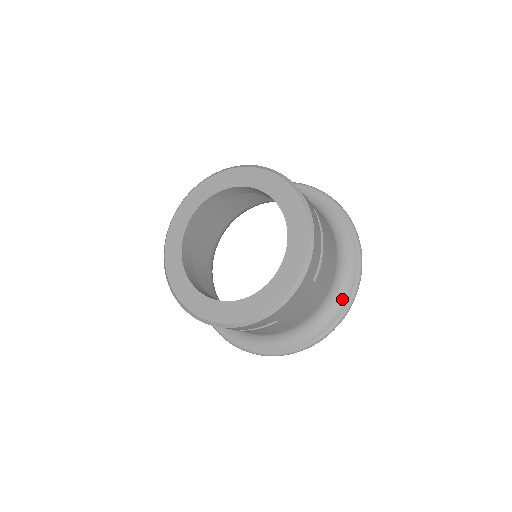
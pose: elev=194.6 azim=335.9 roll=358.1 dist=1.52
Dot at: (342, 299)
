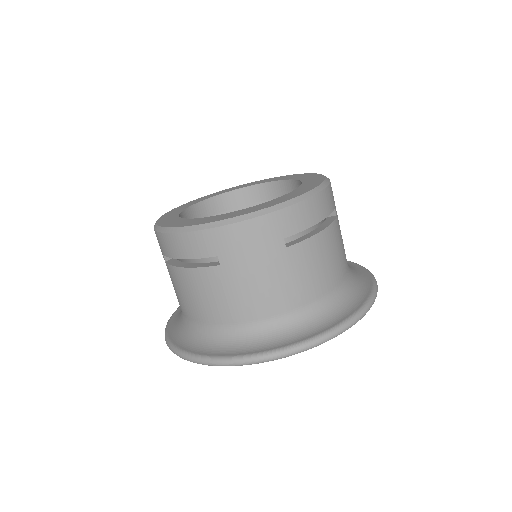
Dot at: (349, 264)
